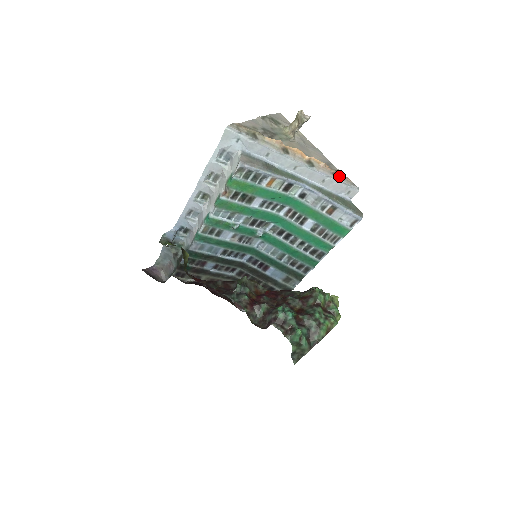
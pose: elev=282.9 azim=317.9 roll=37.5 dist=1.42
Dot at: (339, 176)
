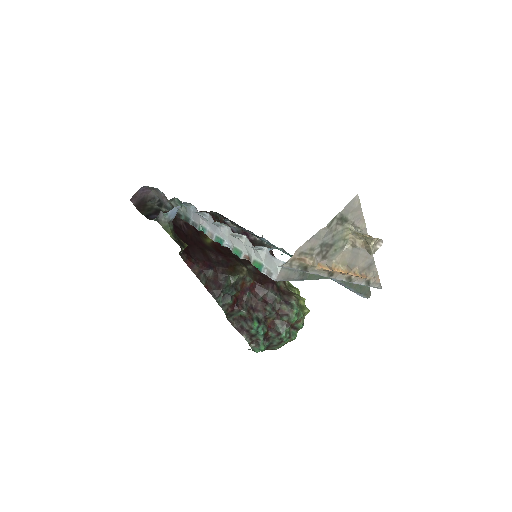
Dot at: (370, 283)
